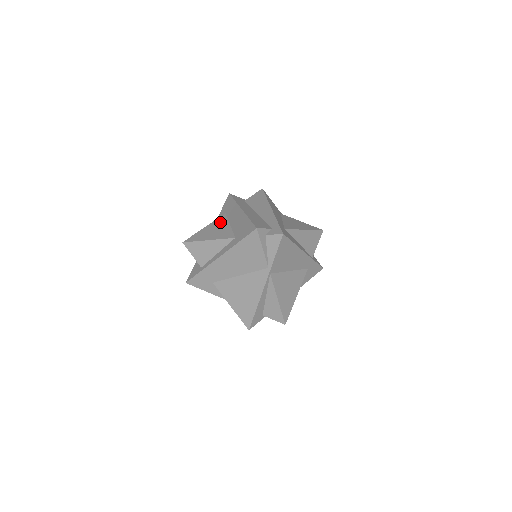
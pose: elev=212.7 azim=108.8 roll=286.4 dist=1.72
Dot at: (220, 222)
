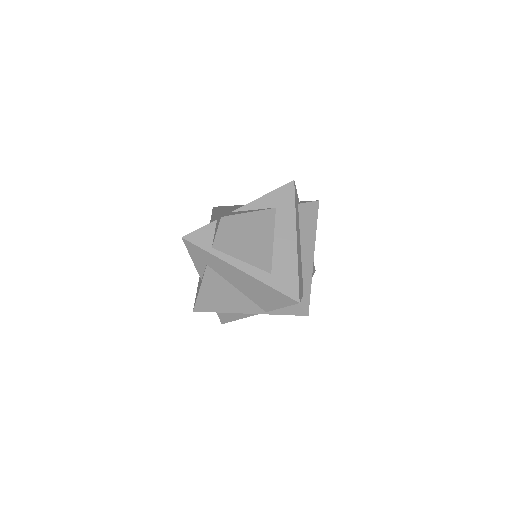
Dot at: (267, 221)
